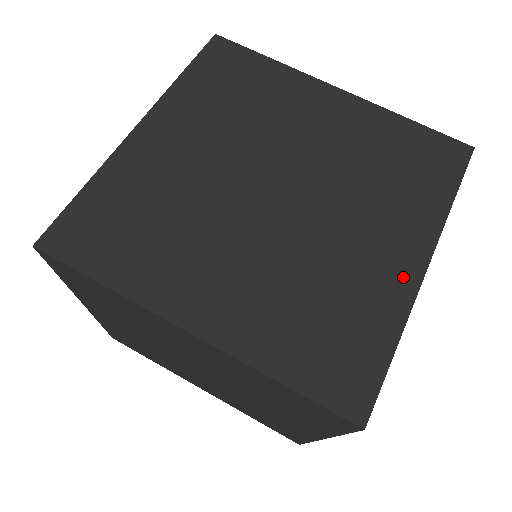
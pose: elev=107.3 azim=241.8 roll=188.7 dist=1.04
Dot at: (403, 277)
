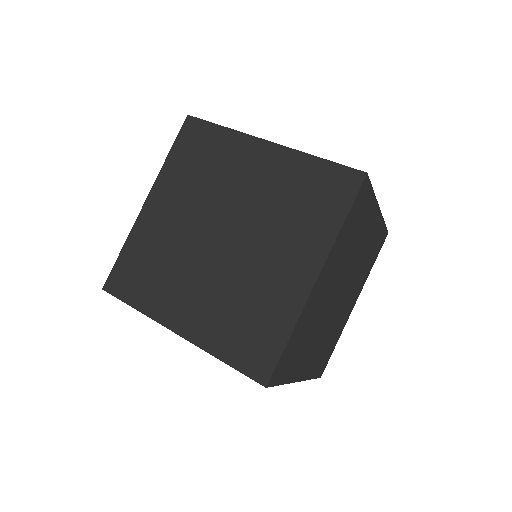
Dot at: (299, 289)
